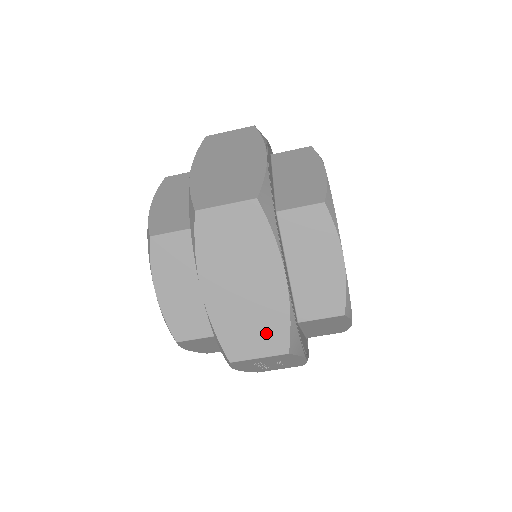
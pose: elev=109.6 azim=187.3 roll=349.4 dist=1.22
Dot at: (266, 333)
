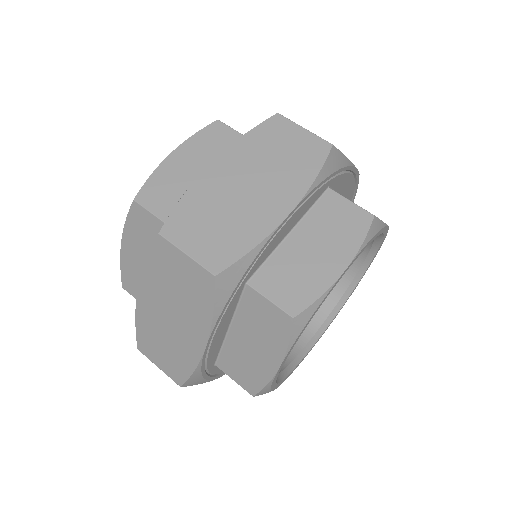
Dot at: (171, 361)
